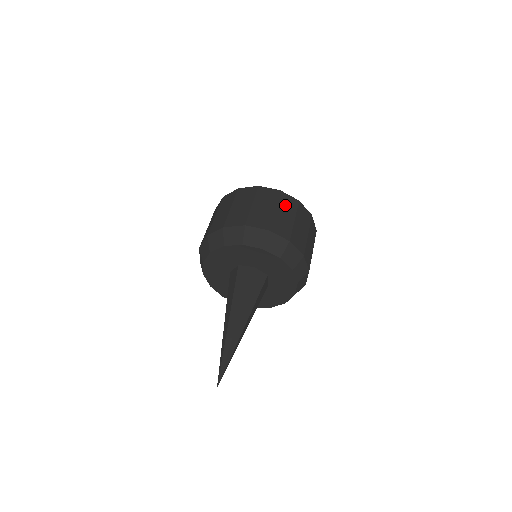
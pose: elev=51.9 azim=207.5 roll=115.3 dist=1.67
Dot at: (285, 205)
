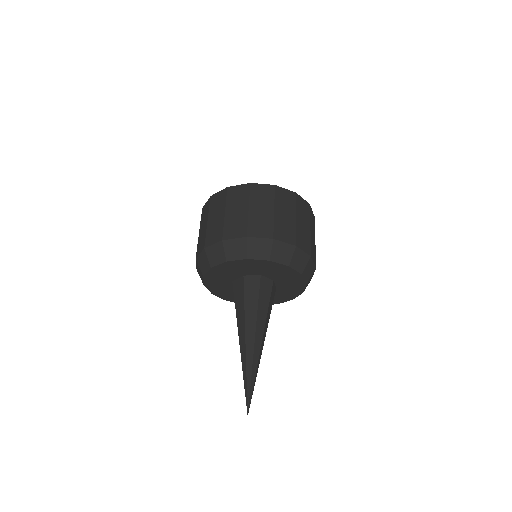
Dot at: (235, 200)
